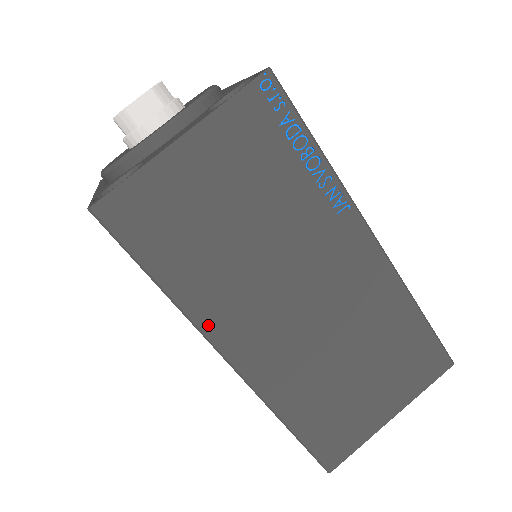
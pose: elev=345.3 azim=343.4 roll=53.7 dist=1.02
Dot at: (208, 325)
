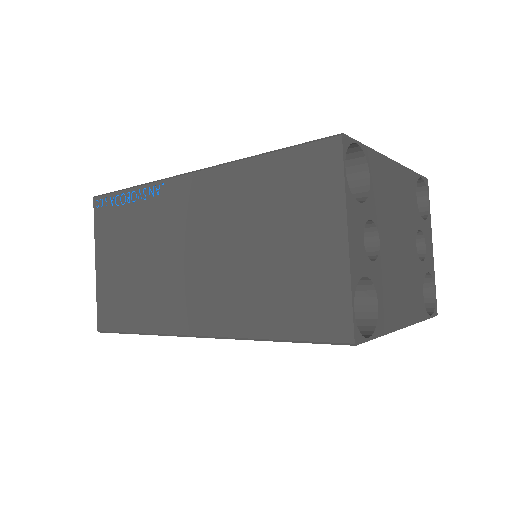
Dot at: (170, 328)
